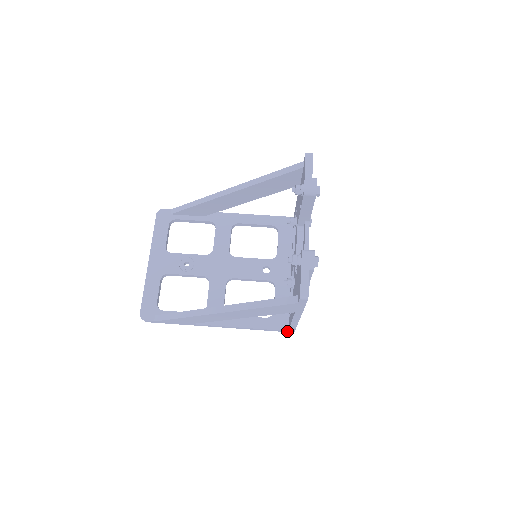
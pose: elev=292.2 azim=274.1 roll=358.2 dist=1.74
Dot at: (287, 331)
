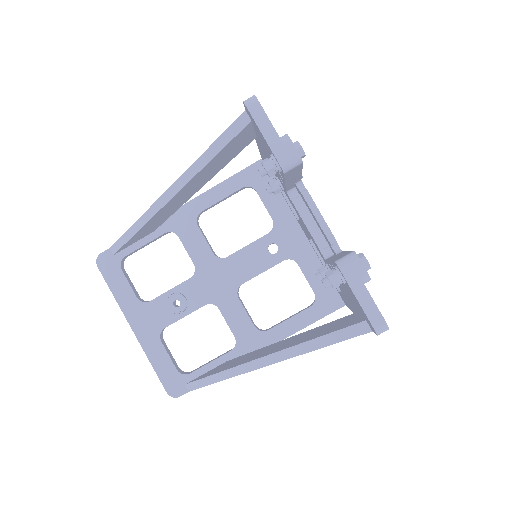
Dot at: (344, 305)
